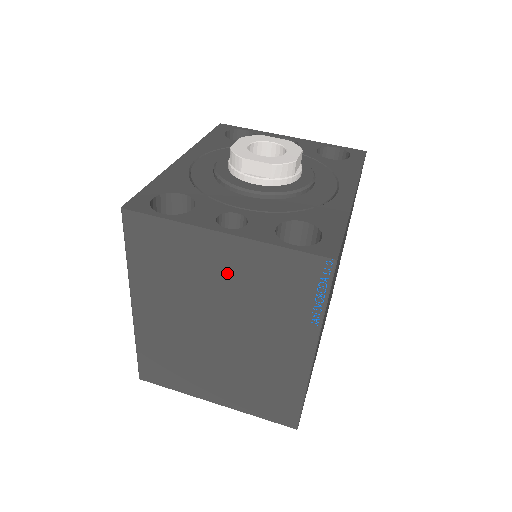
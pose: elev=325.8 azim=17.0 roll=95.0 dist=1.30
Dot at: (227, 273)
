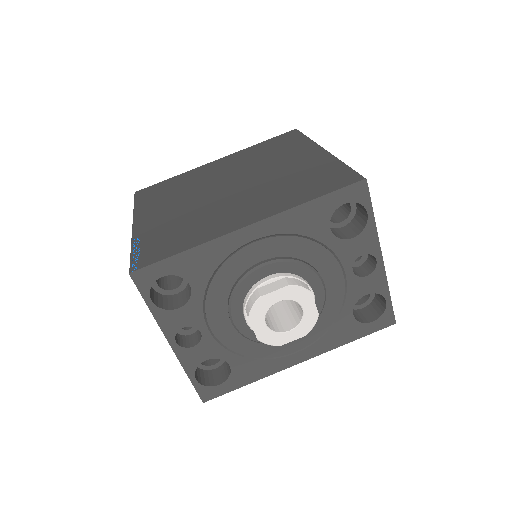
Dot at: occluded
